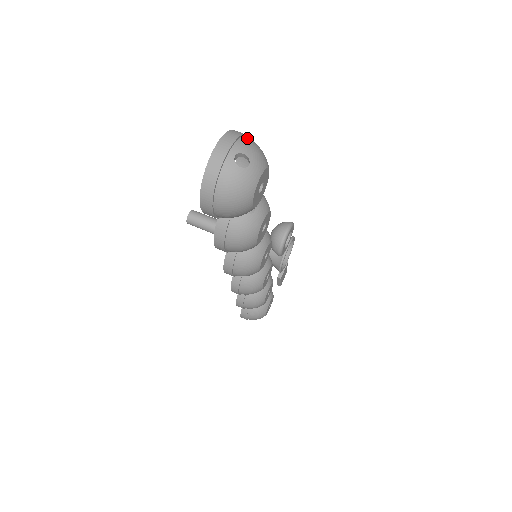
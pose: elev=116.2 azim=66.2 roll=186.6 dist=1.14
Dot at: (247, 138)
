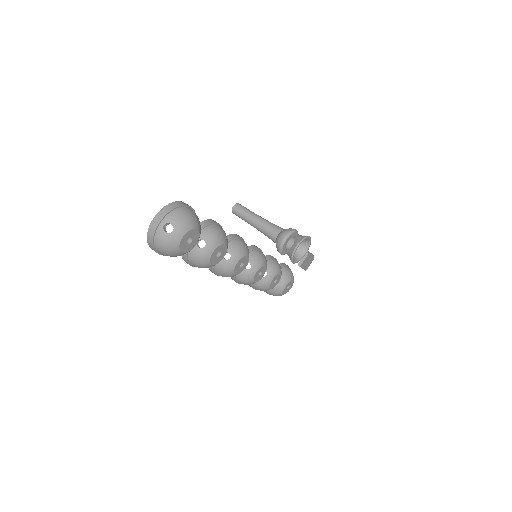
Dot at: (179, 210)
